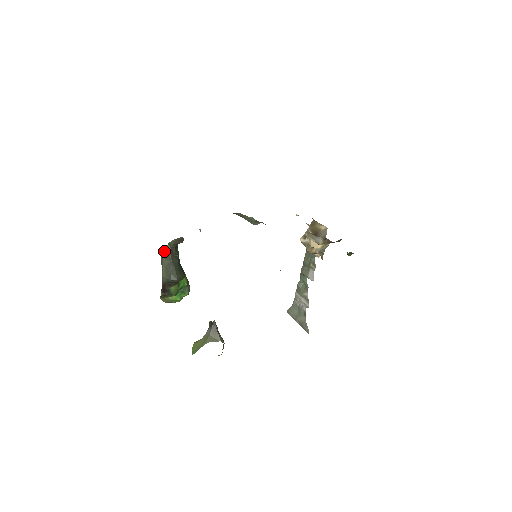
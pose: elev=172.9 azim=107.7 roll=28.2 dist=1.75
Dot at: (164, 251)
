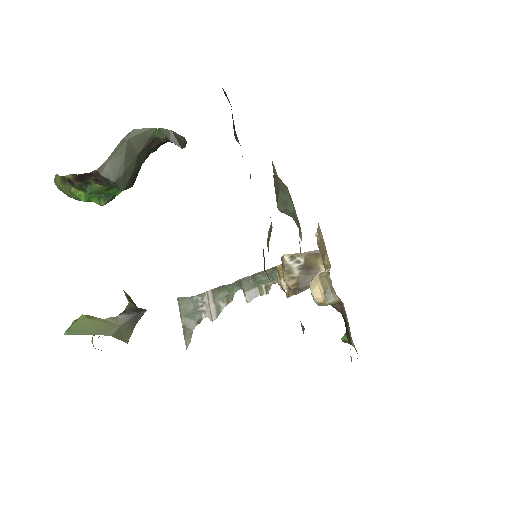
Dot at: (142, 131)
